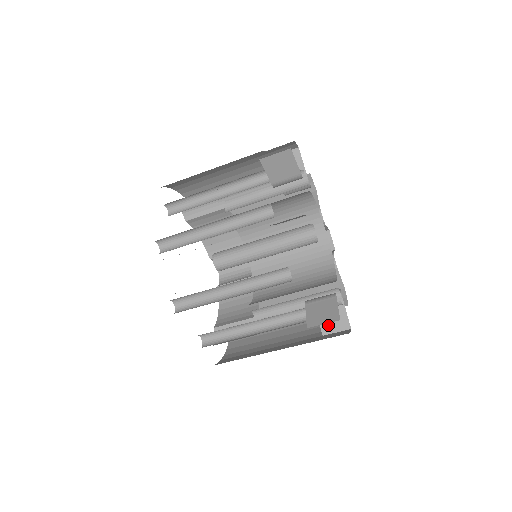
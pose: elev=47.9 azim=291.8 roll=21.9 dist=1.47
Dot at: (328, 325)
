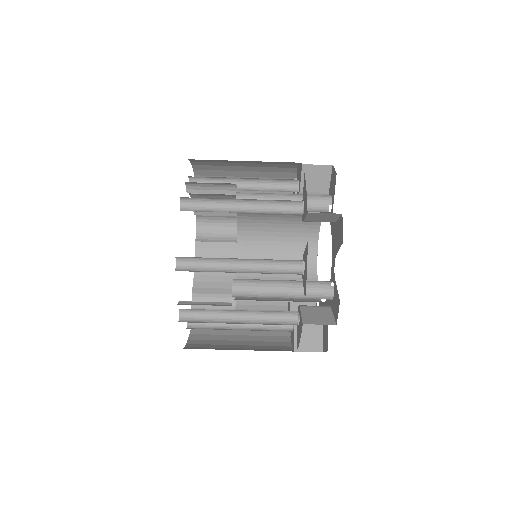
Dot at: occluded
